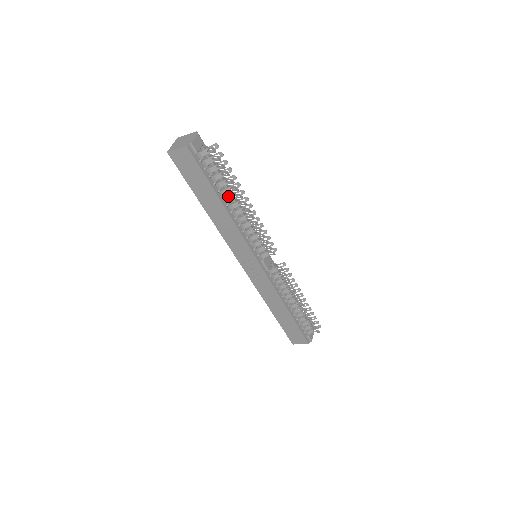
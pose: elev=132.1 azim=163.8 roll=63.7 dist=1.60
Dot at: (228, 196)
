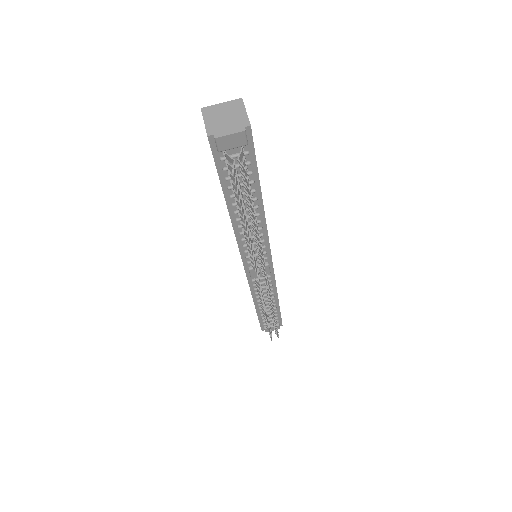
Dot at: occluded
